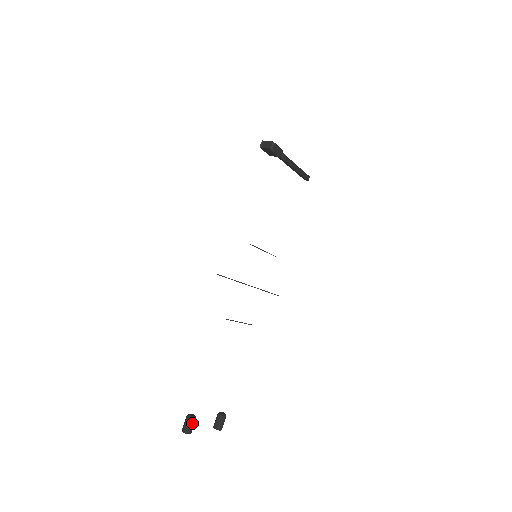
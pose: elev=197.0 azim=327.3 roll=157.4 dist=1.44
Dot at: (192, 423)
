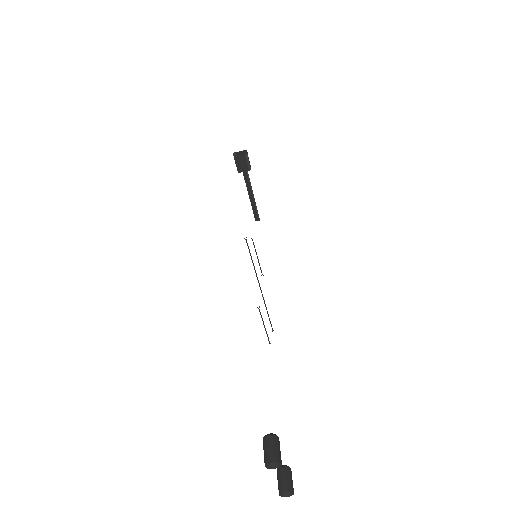
Dot at: (278, 444)
